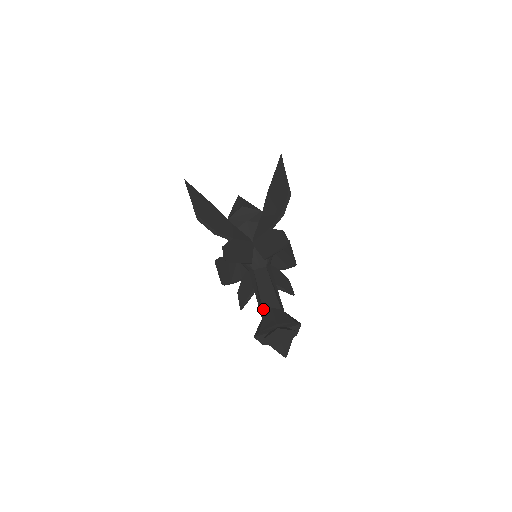
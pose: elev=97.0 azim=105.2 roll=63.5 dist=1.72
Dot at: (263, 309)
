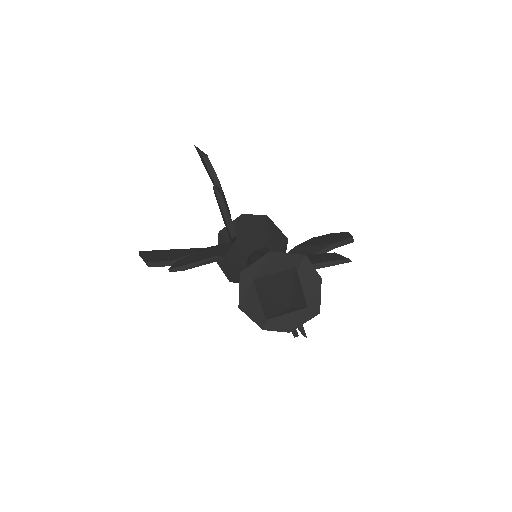
Dot at: occluded
